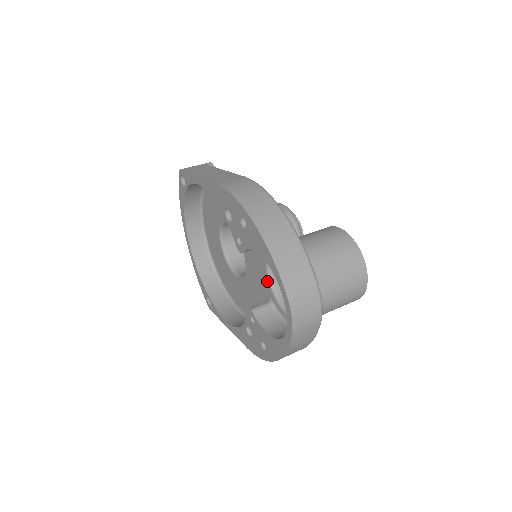
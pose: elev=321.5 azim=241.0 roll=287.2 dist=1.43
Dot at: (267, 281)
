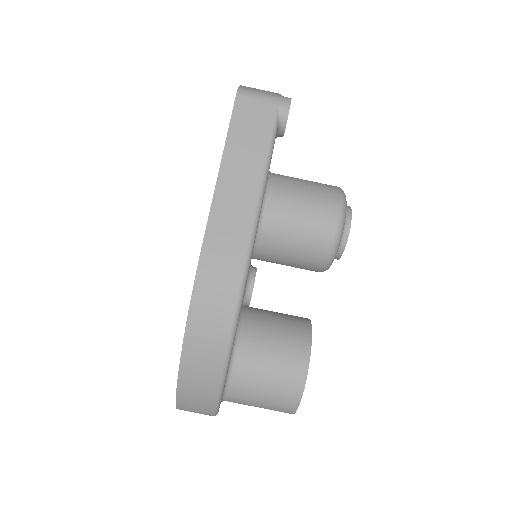
Dot at: occluded
